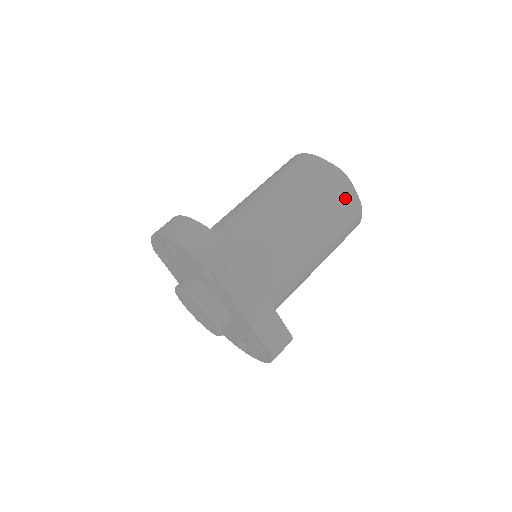
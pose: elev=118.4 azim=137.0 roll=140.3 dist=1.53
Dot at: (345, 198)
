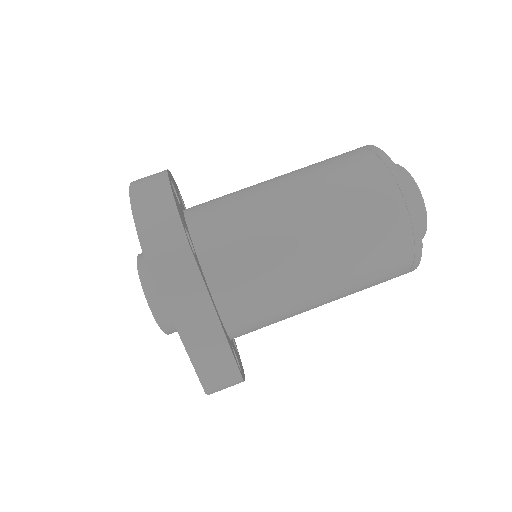
Dot at: (398, 227)
